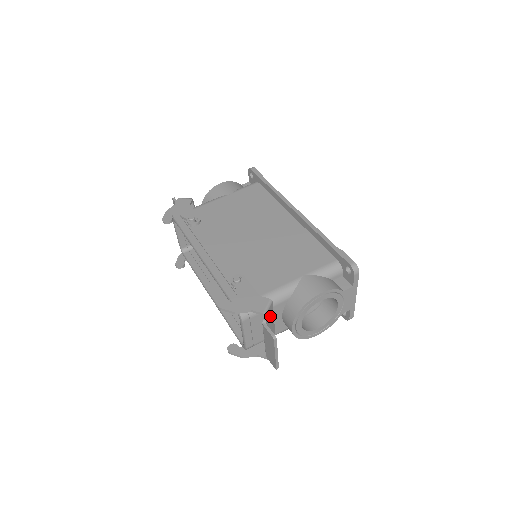
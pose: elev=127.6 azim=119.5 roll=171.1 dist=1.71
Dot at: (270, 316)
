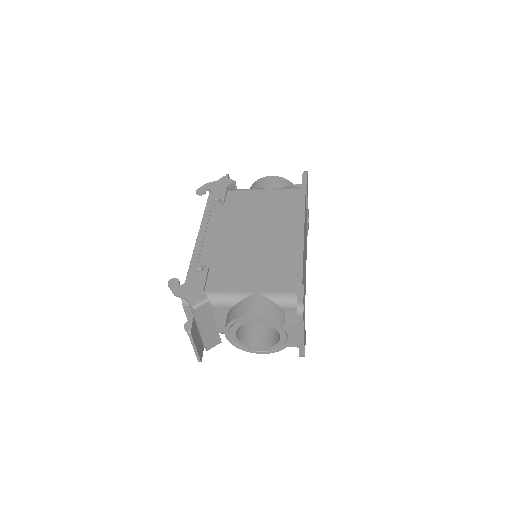
Dot at: (205, 313)
